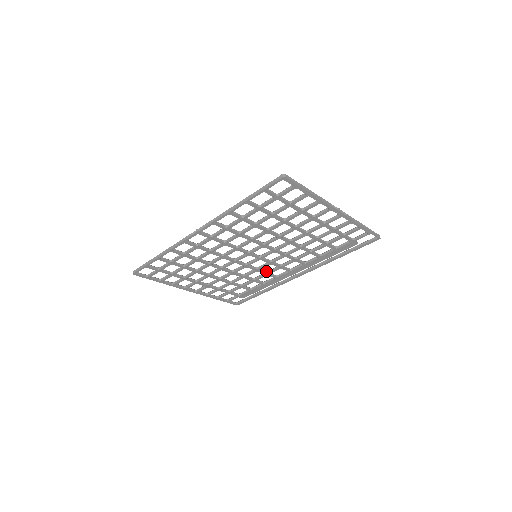
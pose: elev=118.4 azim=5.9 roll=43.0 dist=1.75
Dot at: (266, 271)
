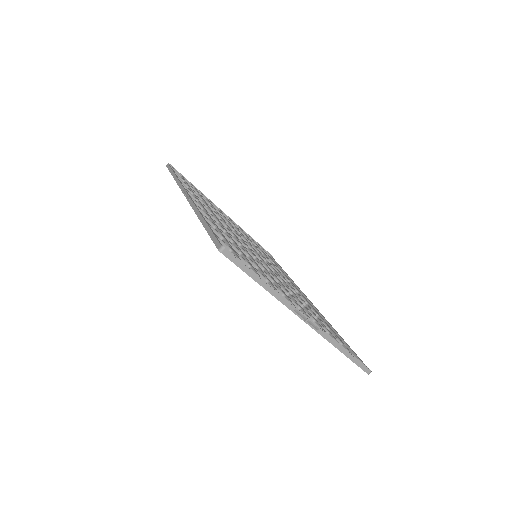
Dot at: (277, 270)
